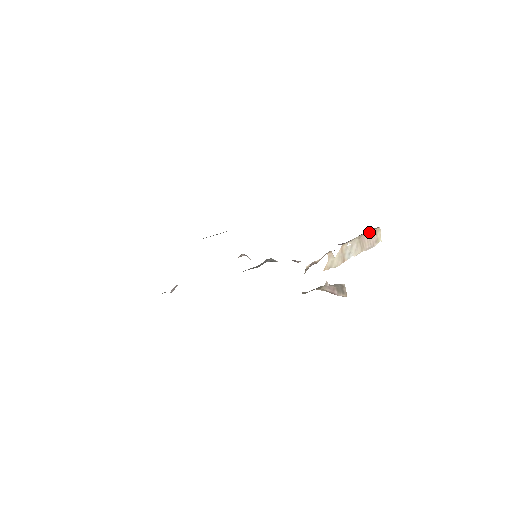
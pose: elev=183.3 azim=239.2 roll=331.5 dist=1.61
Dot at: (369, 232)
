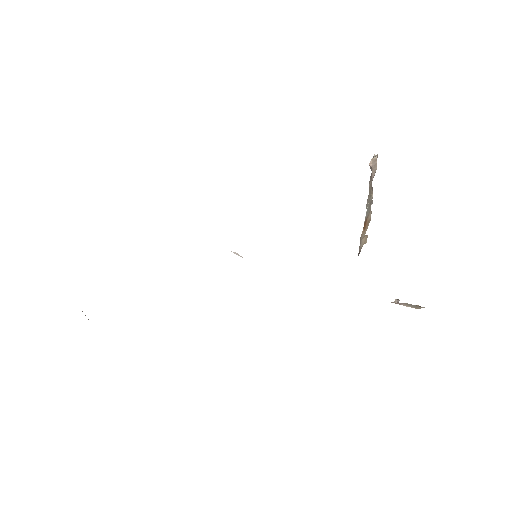
Dot at: (376, 167)
